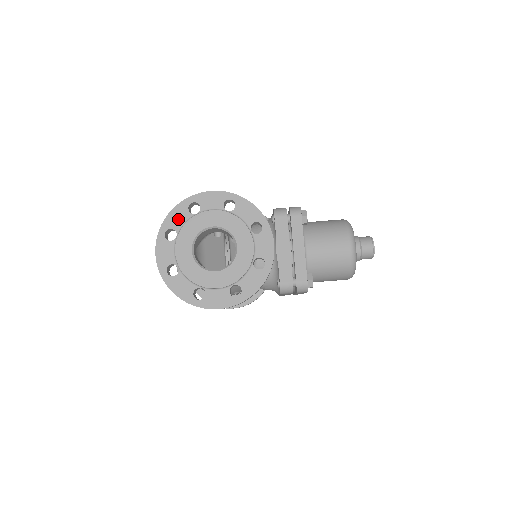
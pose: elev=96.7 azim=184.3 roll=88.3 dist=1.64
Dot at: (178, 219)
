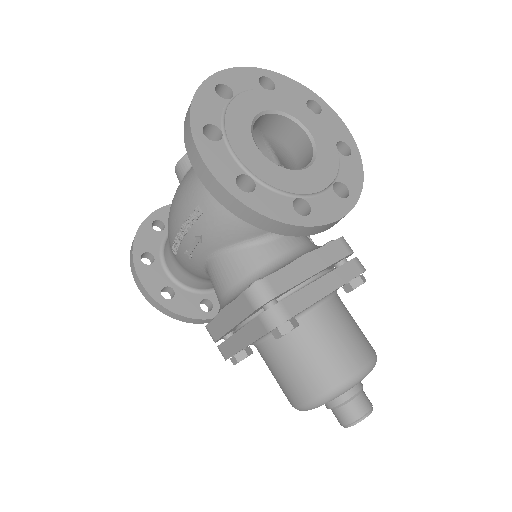
Dot at: (290, 89)
